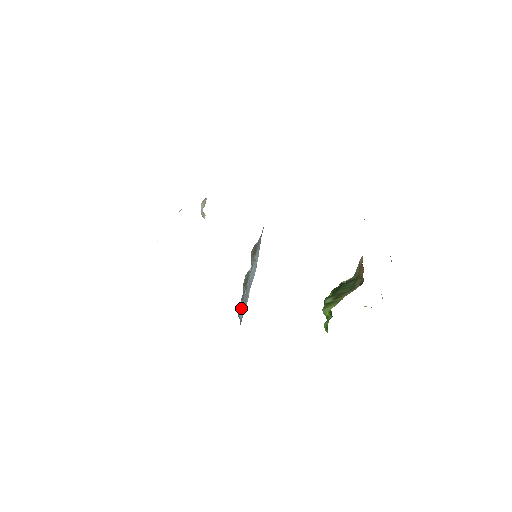
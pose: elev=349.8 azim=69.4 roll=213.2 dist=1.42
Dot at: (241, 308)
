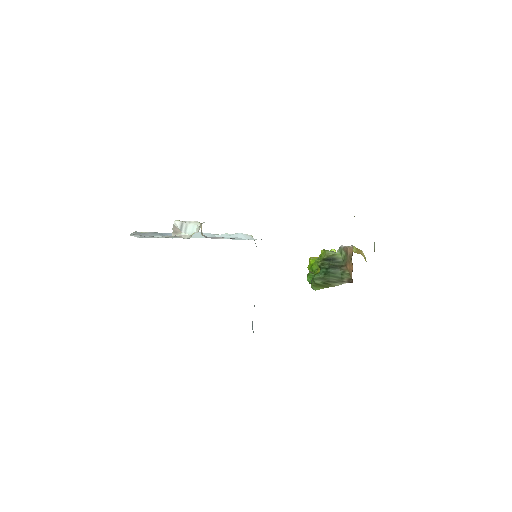
Dot at: occluded
